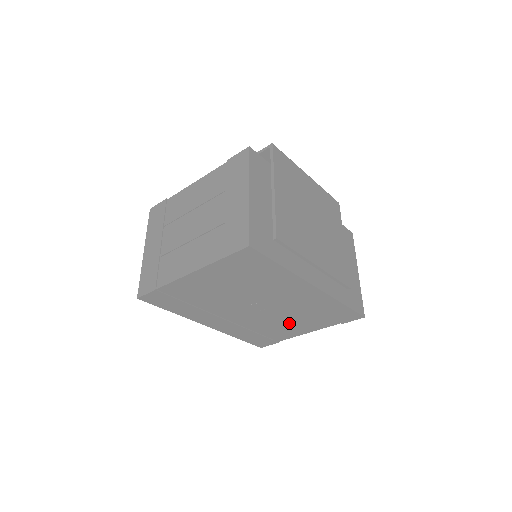
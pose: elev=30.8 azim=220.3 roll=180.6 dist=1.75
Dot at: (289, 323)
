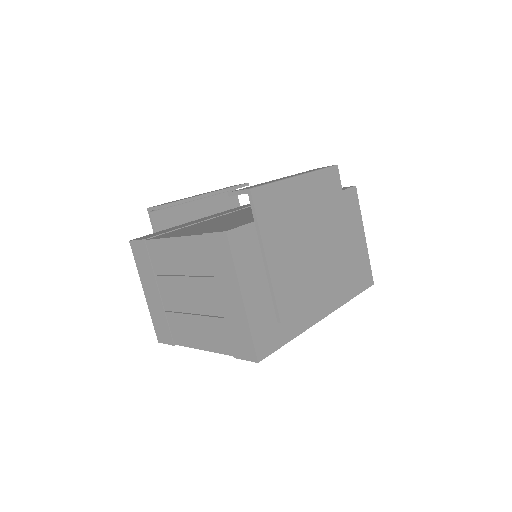
Dot at: occluded
